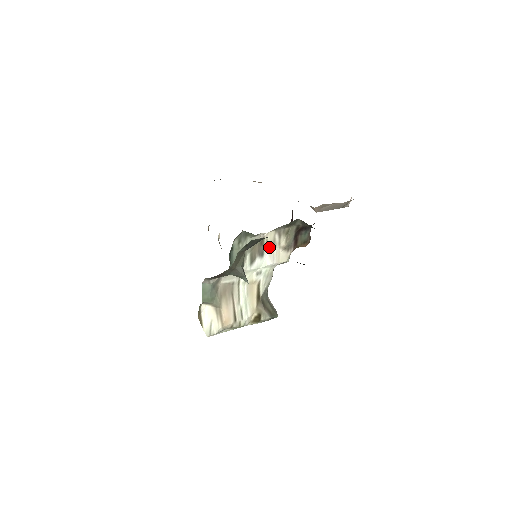
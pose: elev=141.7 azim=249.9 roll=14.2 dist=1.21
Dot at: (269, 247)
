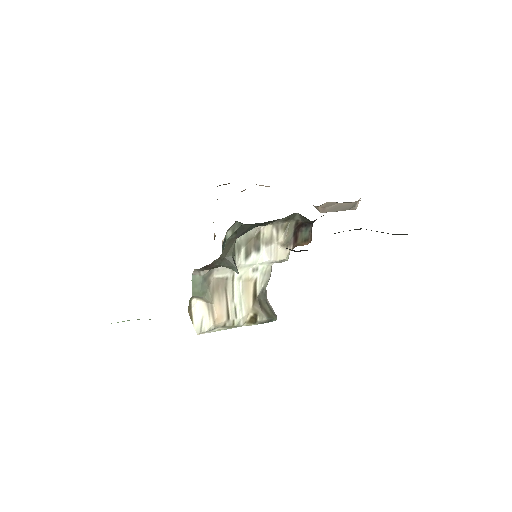
Dot at: (266, 242)
